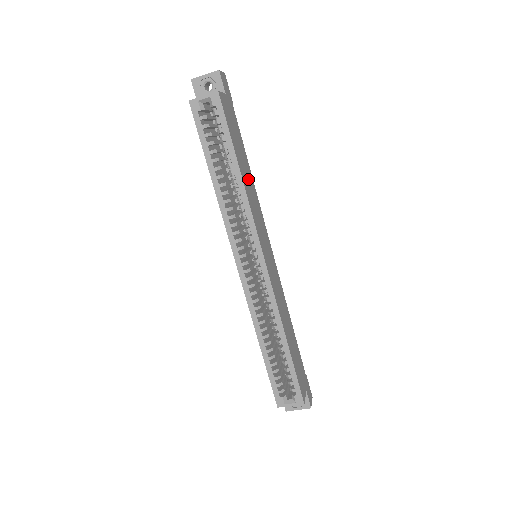
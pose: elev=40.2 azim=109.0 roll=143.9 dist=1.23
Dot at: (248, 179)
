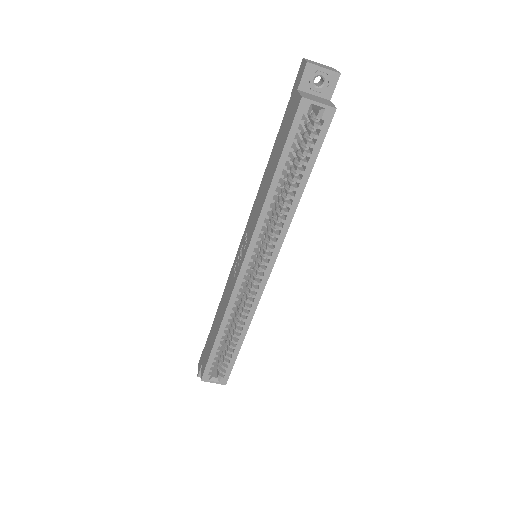
Dot at: occluded
